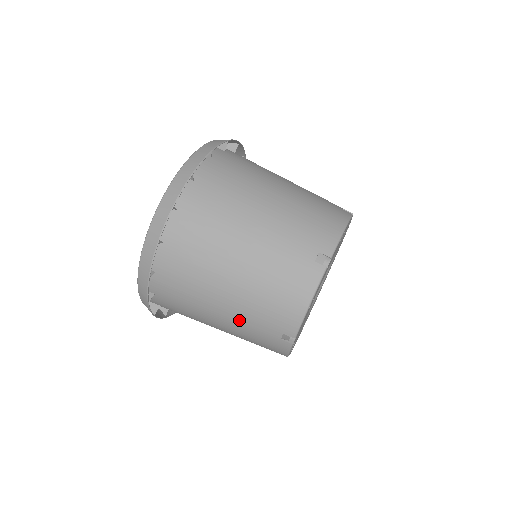
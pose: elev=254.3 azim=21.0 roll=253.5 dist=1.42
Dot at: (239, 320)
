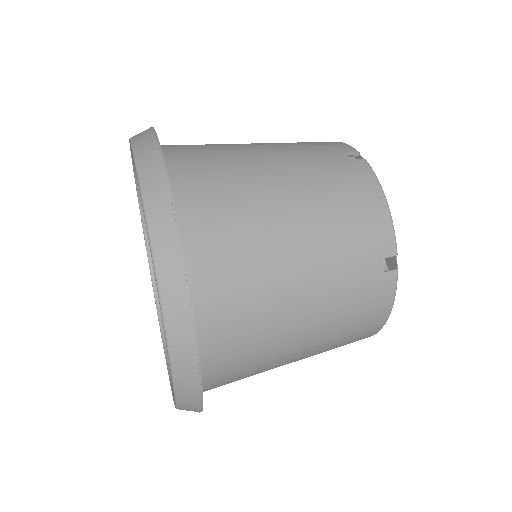
Dot at: (326, 280)
